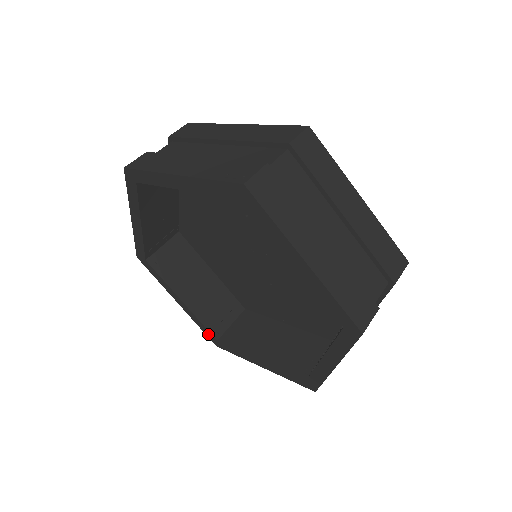
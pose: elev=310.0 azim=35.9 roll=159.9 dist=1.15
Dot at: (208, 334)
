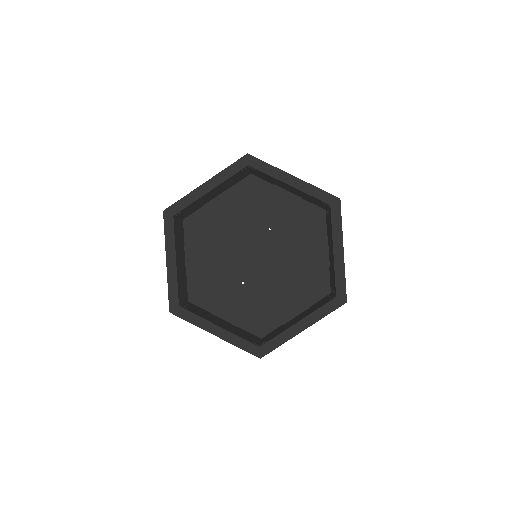
Dot at: (173, 298)
